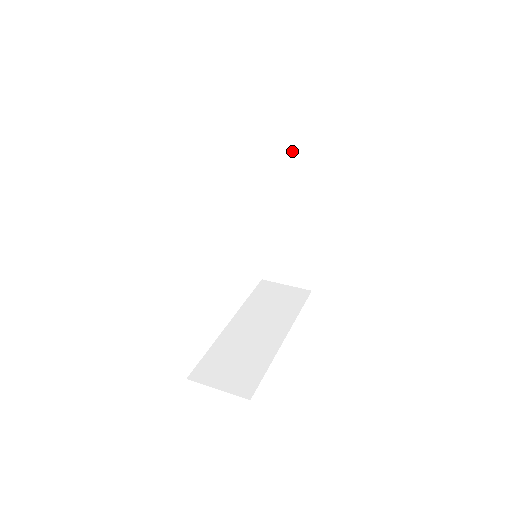
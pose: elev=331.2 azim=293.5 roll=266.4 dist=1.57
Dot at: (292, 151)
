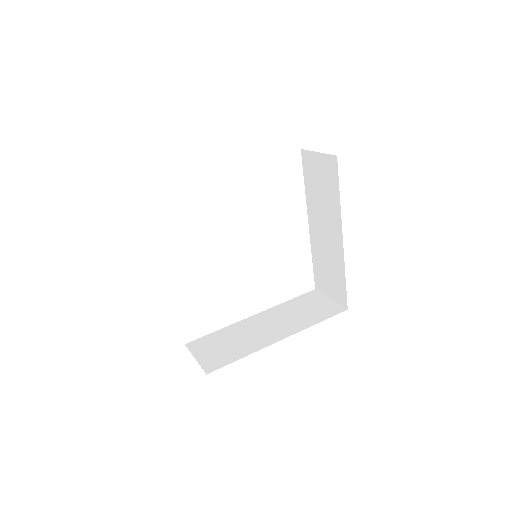
Dot at: (320, 165)
